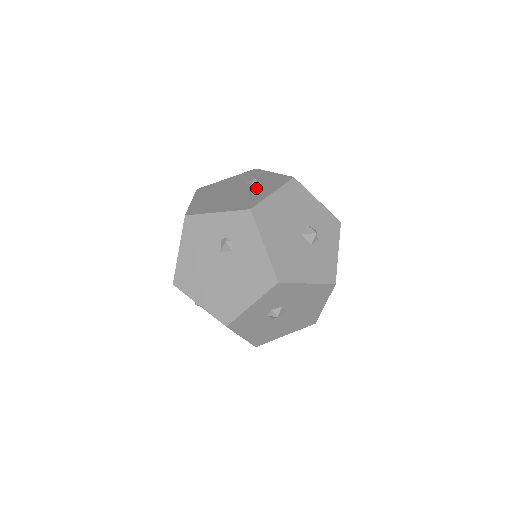
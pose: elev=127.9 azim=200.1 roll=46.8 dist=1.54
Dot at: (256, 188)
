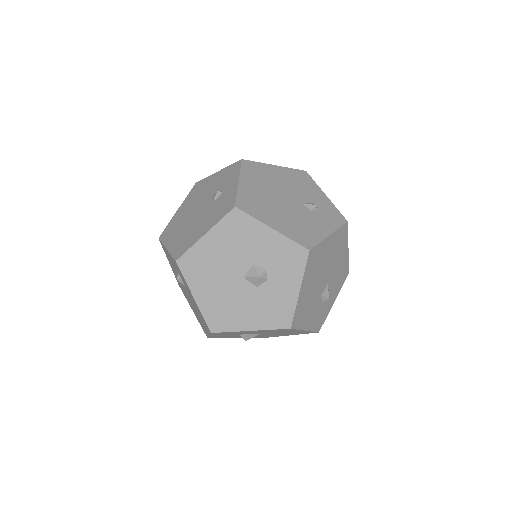
Dot at: (207, 214)
